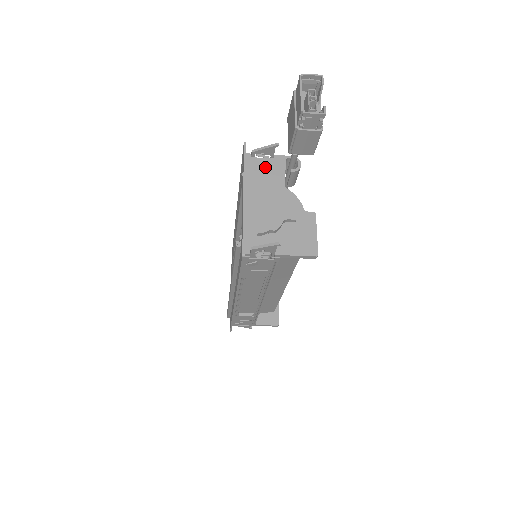
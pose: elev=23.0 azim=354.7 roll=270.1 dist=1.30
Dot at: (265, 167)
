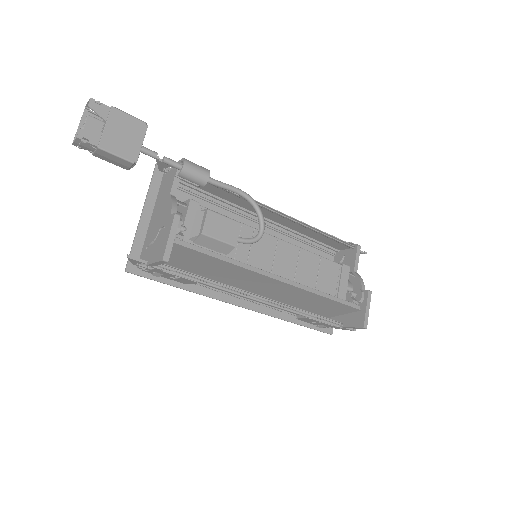
Dot at: (168, 179)
